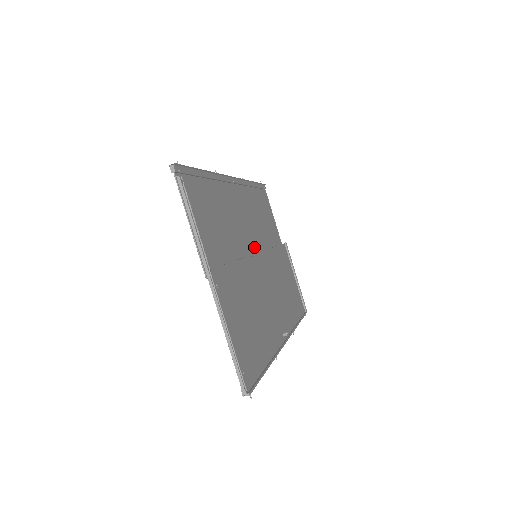
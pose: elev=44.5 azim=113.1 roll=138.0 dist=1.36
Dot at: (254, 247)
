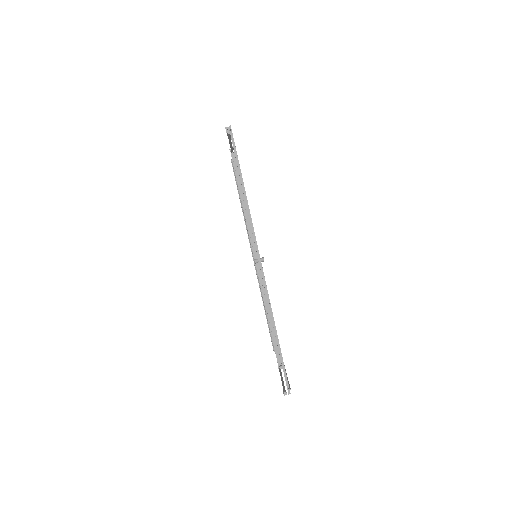
Dot at: occluded
